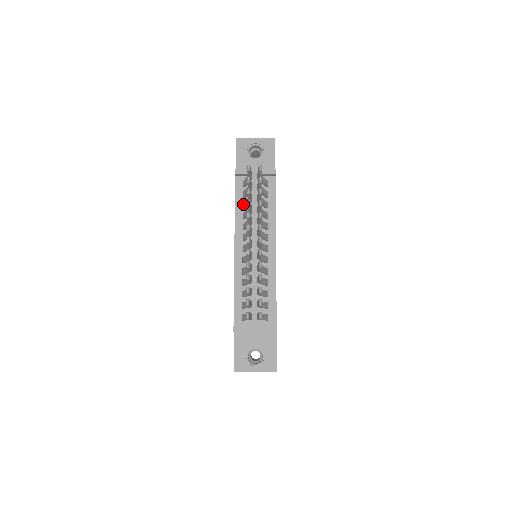
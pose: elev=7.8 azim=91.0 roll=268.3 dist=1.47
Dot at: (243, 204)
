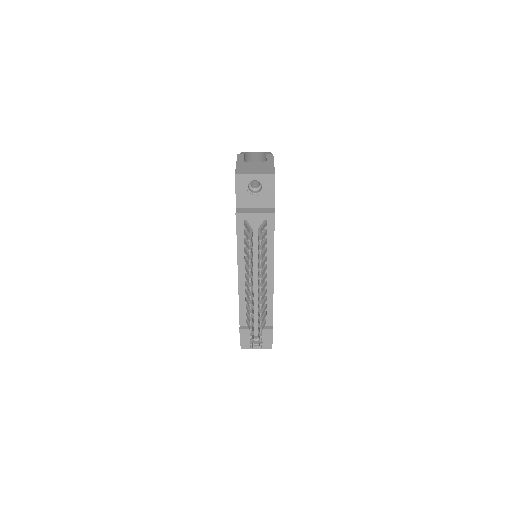
Dot at: (244, 241)
